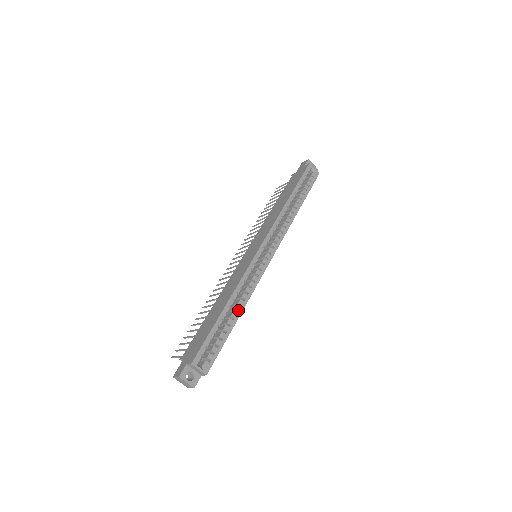
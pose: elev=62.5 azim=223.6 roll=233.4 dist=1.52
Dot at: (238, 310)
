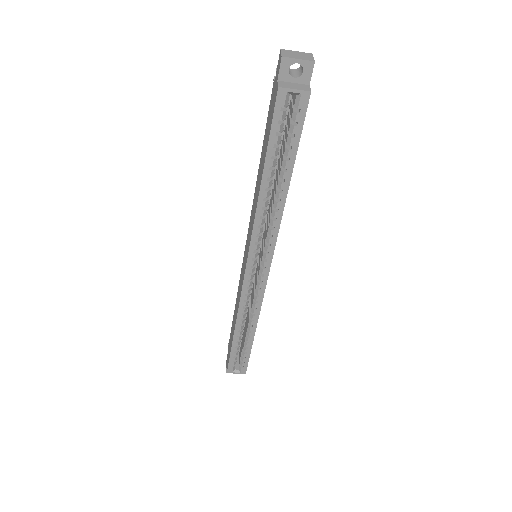
Dot at: (250, 330)
